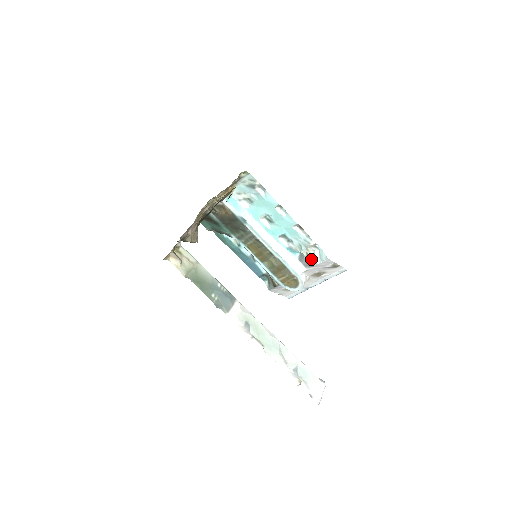
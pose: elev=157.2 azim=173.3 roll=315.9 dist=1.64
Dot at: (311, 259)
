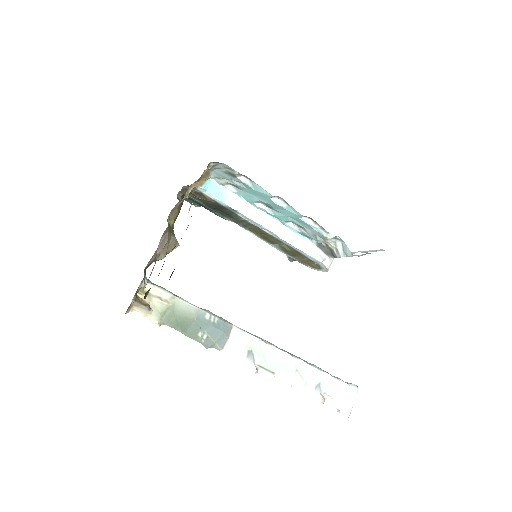
Dot at: (332, 250)
